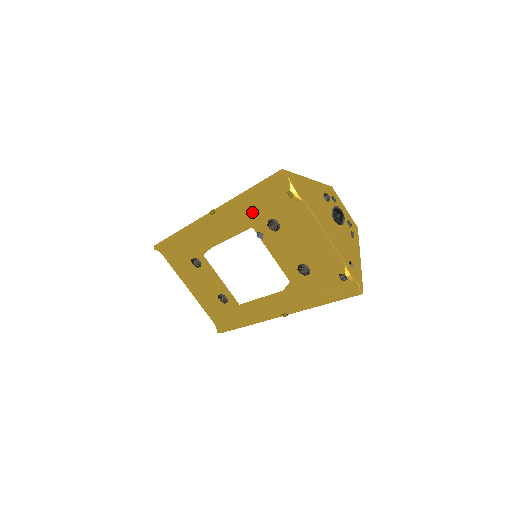
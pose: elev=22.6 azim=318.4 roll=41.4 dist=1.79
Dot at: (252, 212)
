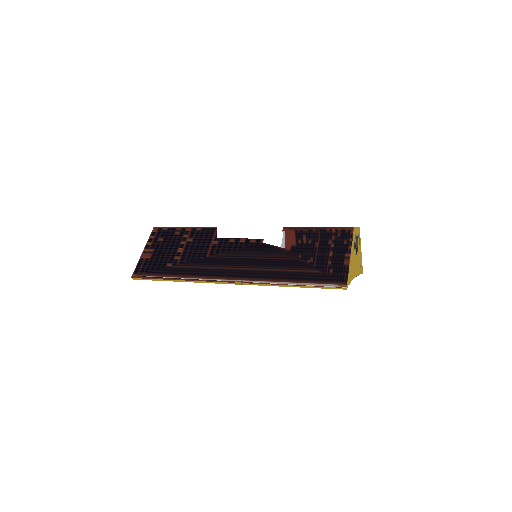
Dot at: occluded
